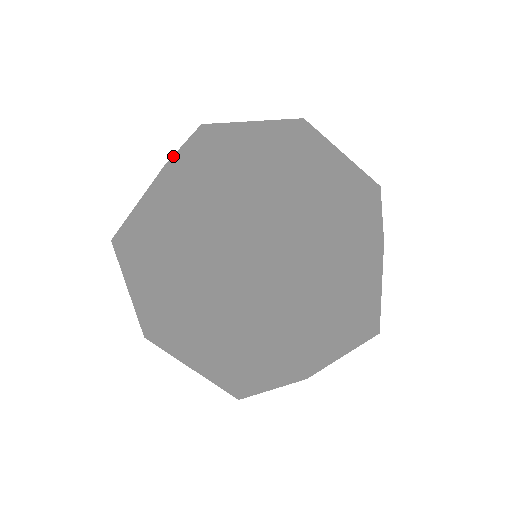
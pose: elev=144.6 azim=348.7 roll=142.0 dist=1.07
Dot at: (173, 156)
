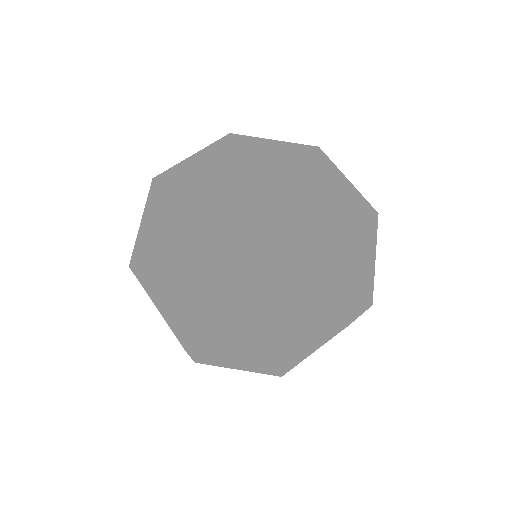
Dot at: (134, 248)
